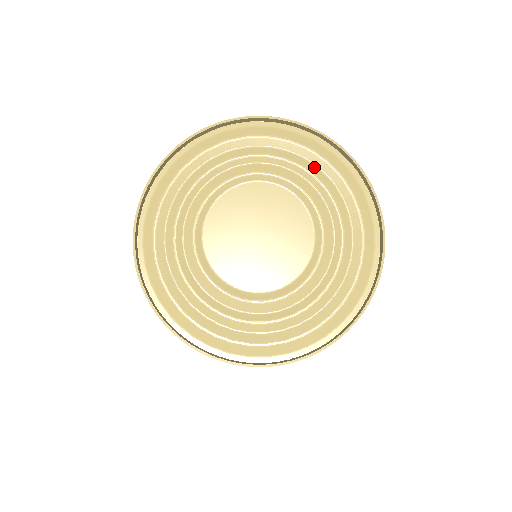
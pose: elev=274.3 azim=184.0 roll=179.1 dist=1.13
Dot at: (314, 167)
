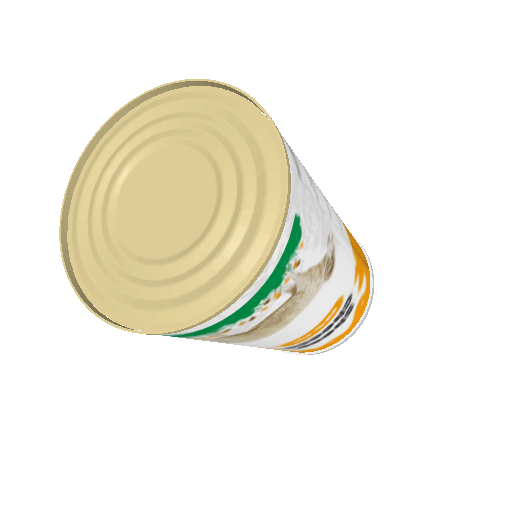
Dot at: (162, 117)
